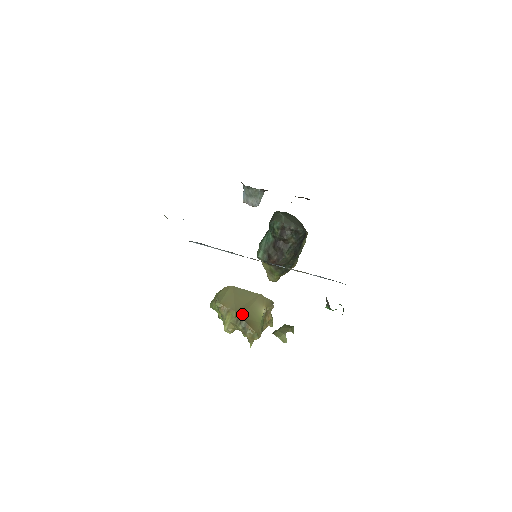
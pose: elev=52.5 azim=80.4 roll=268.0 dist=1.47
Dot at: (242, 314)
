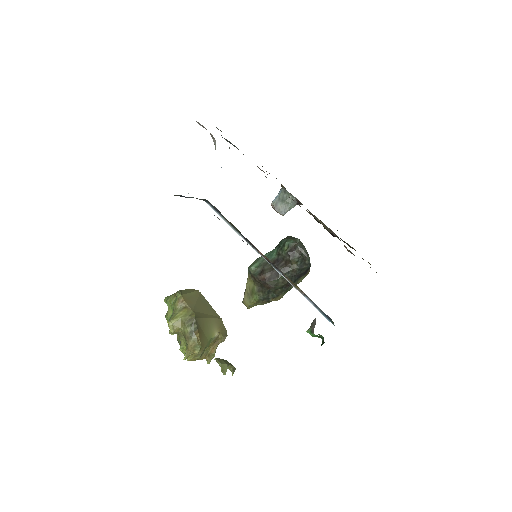
Dot at: (198, 317)
